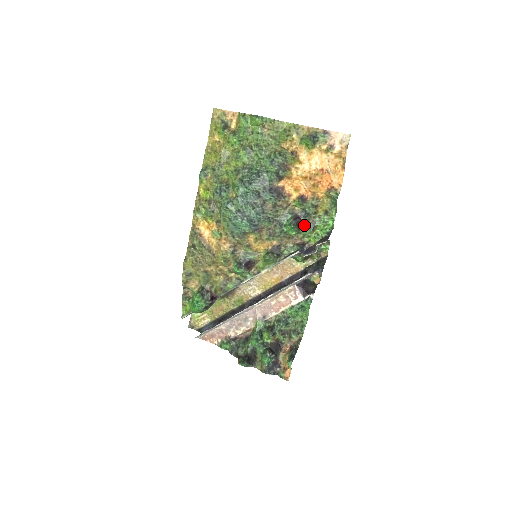
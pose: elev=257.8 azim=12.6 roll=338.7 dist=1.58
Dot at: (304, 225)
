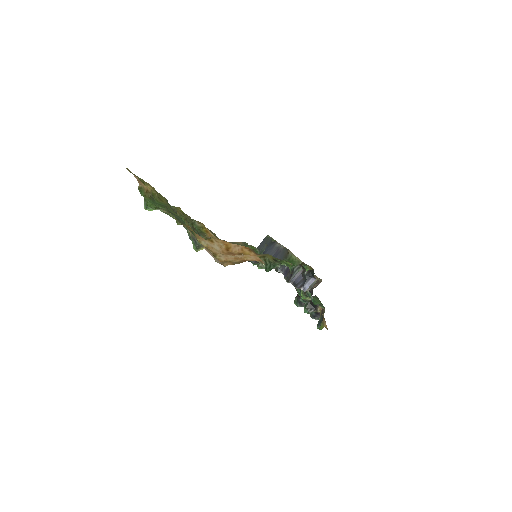
Dot at: occluded
